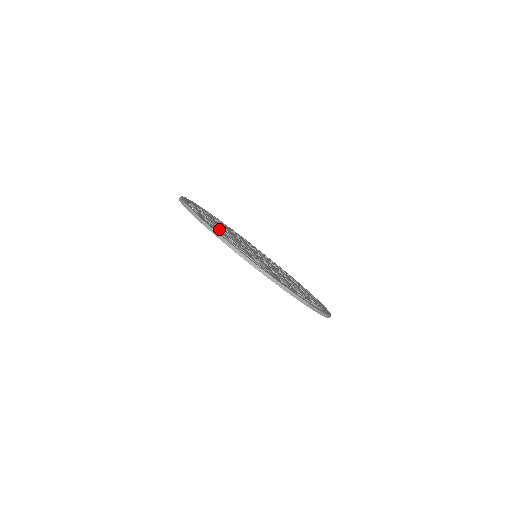
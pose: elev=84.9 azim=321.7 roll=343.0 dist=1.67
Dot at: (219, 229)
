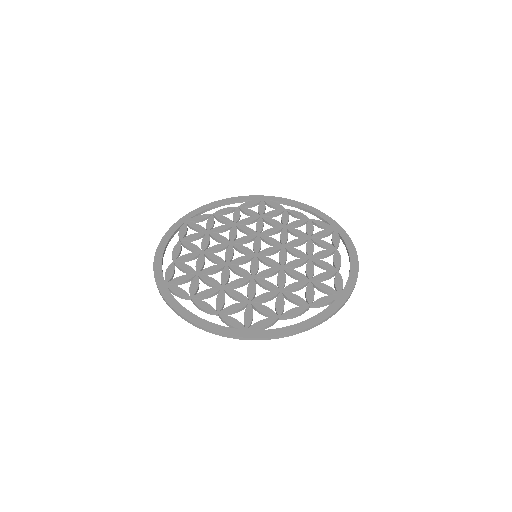
Dot at: (247, 305)
